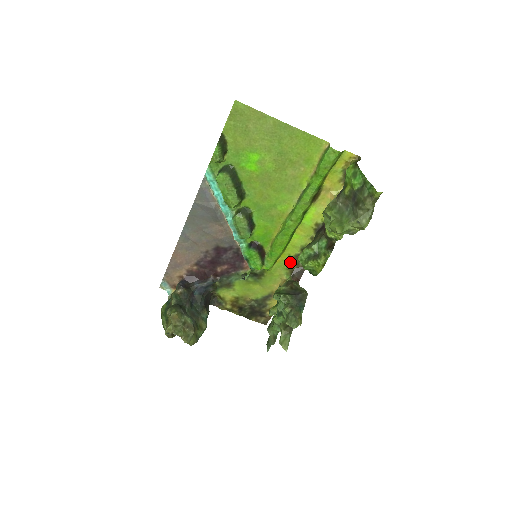
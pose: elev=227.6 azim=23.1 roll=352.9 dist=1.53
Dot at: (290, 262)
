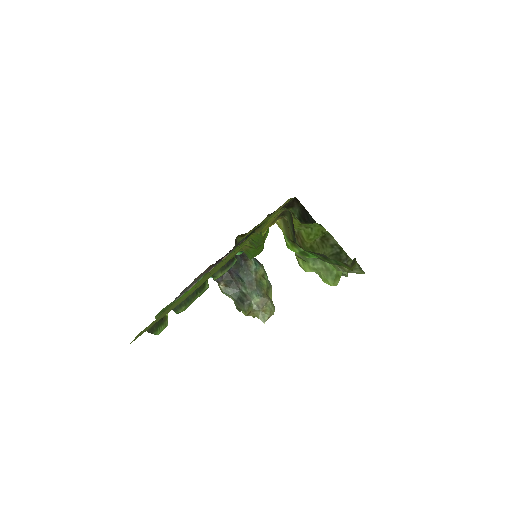
Dot at: occluded
